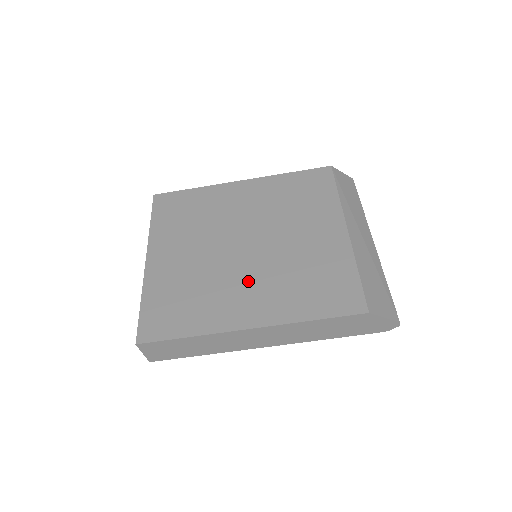
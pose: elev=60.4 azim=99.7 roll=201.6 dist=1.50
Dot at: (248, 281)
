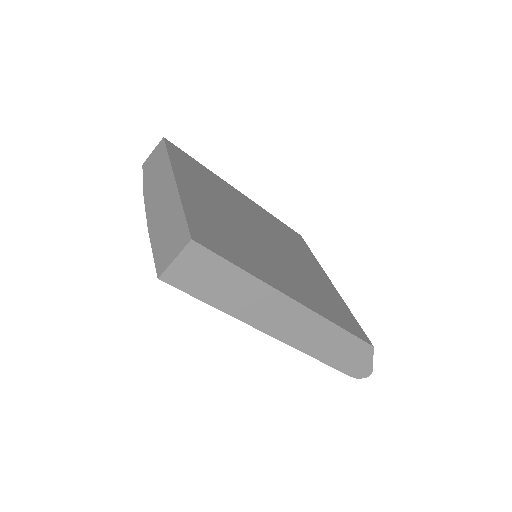
Dot at: (279, 265)
